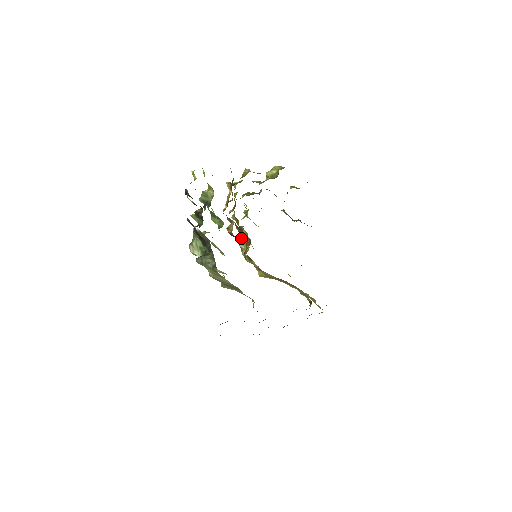
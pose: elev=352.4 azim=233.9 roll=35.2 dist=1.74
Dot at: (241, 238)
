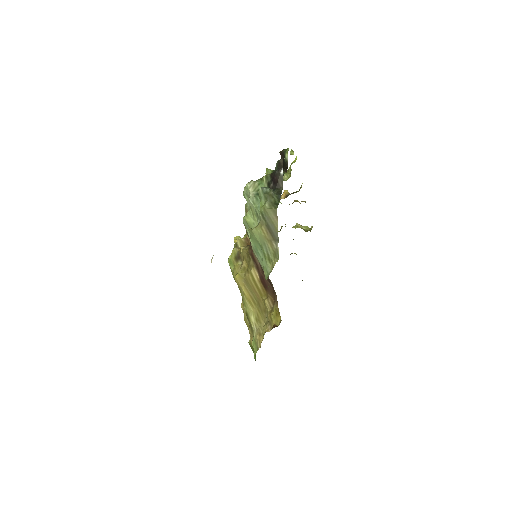
Dot at: (245, 238)
